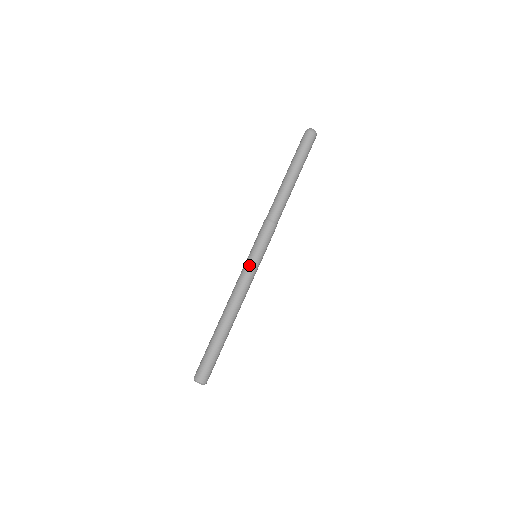
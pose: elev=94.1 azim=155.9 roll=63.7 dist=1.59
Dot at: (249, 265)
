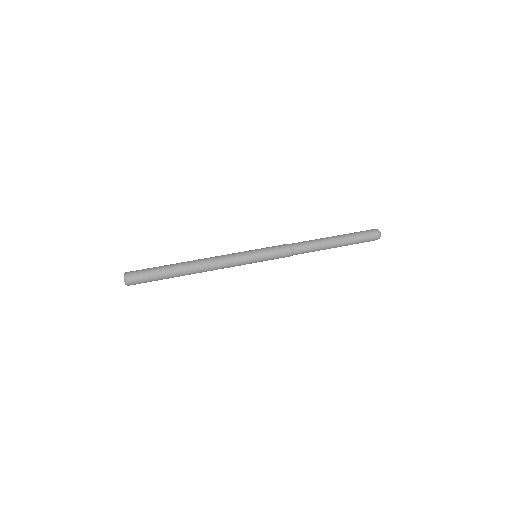
Dot at: (246, 254)
